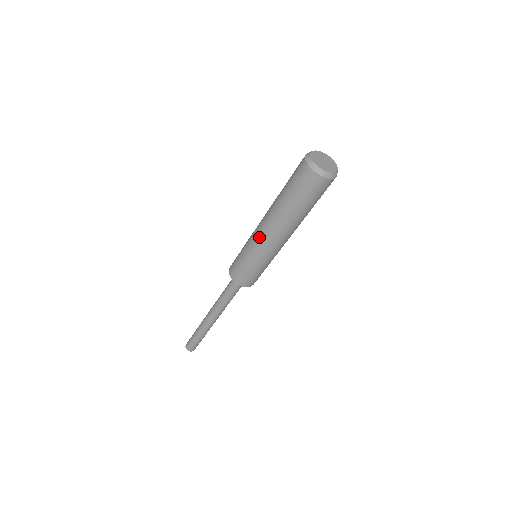
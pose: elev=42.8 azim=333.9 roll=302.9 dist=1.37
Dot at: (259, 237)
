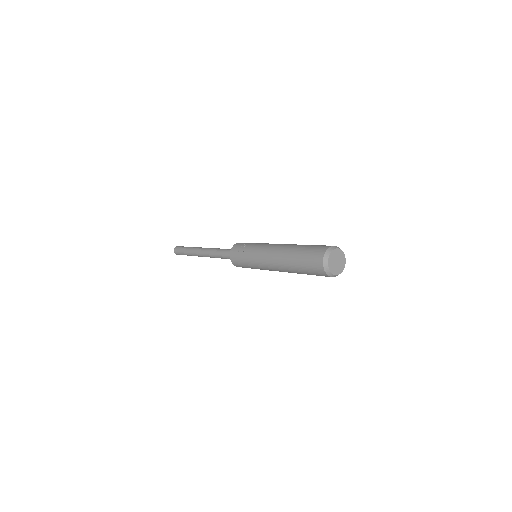
Dot at: (265, 264)
